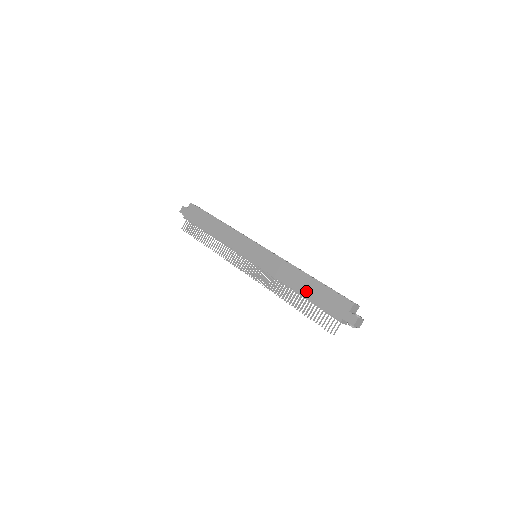
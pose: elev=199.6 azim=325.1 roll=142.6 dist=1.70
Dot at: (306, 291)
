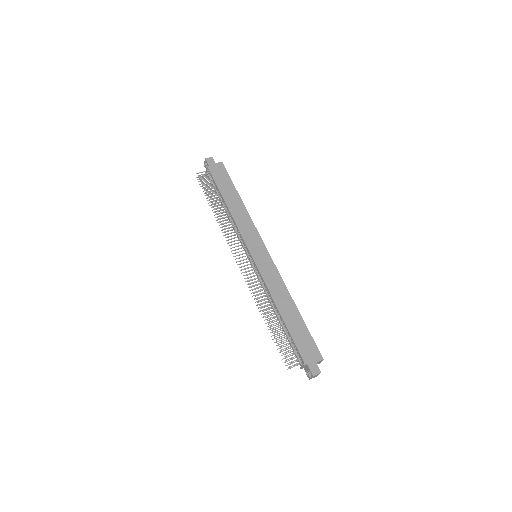
Dot at: (289, 320)
